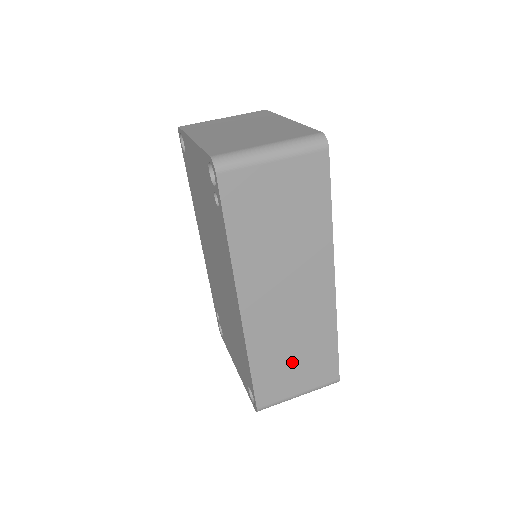
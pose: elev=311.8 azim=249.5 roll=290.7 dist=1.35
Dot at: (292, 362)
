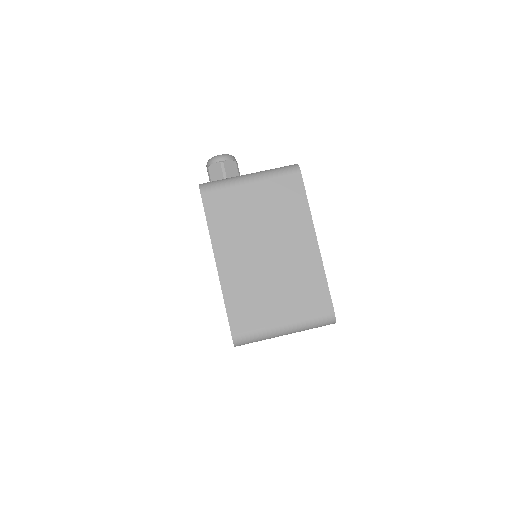
Dot at: occluded
